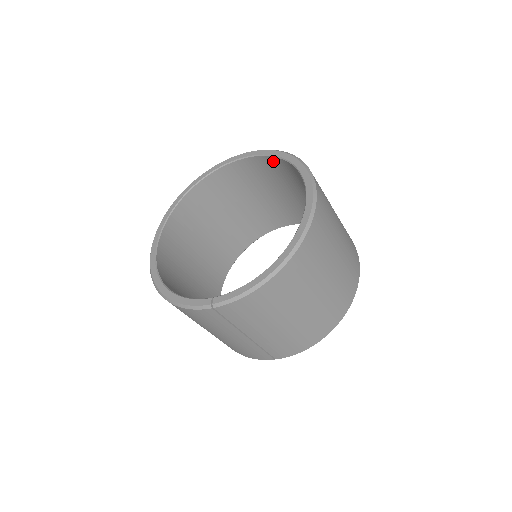
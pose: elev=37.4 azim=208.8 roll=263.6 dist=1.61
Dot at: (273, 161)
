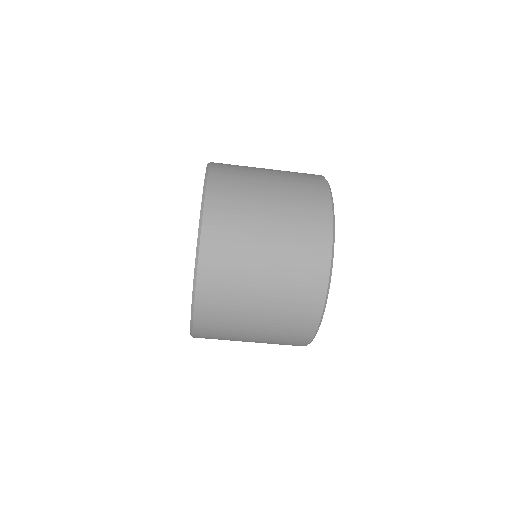
Dot at: occluded
